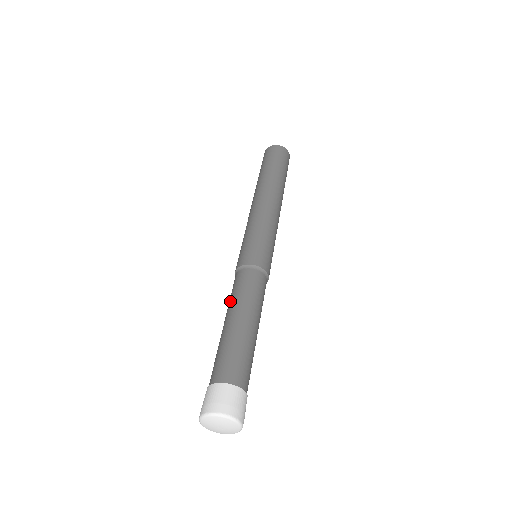
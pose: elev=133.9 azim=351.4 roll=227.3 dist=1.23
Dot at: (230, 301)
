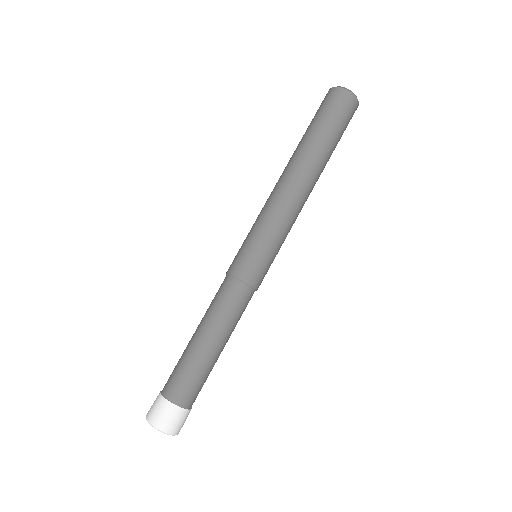
Dot at: (213, 315)
